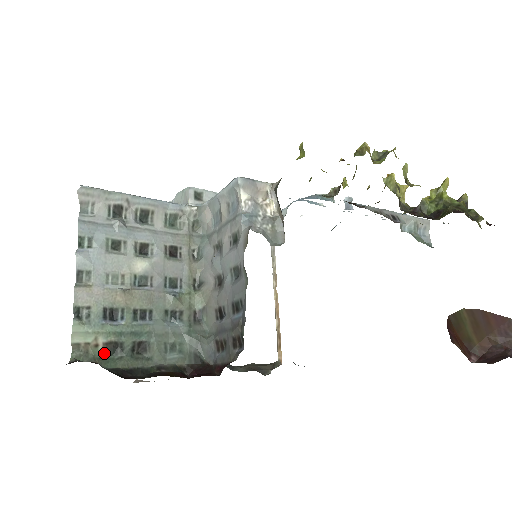
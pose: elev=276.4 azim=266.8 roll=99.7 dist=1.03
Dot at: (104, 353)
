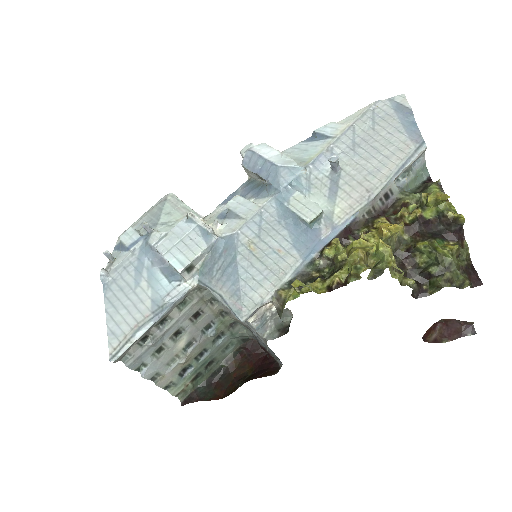
Dot at: (193, 383)
